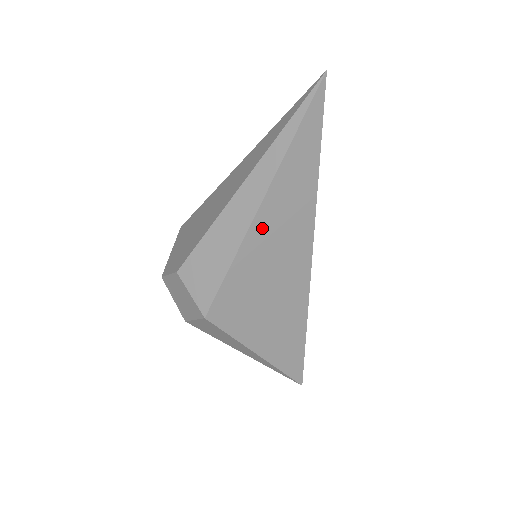
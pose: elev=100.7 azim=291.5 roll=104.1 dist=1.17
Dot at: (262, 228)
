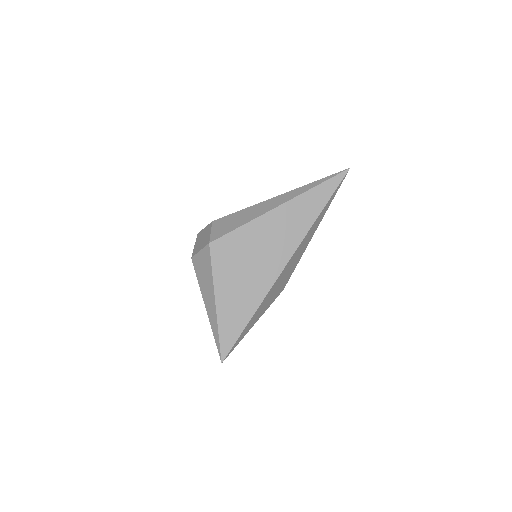
Dot at: (274, 218)
